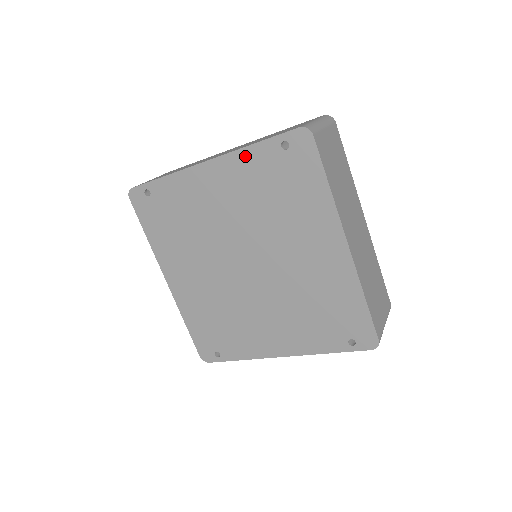
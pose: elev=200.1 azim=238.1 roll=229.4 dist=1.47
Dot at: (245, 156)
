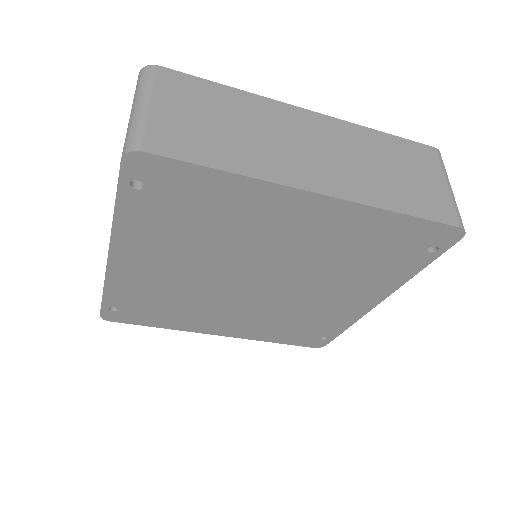
Dot at: (125, 226)
